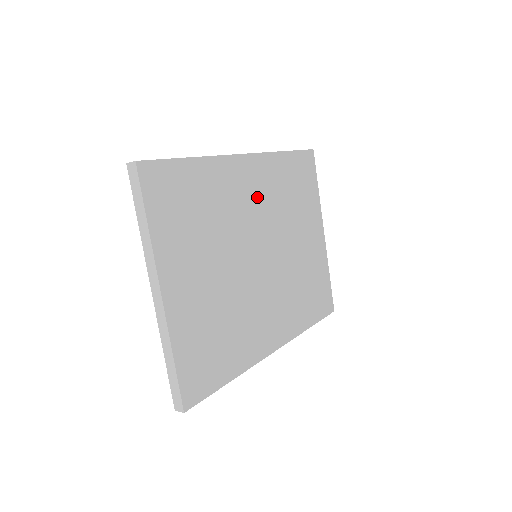
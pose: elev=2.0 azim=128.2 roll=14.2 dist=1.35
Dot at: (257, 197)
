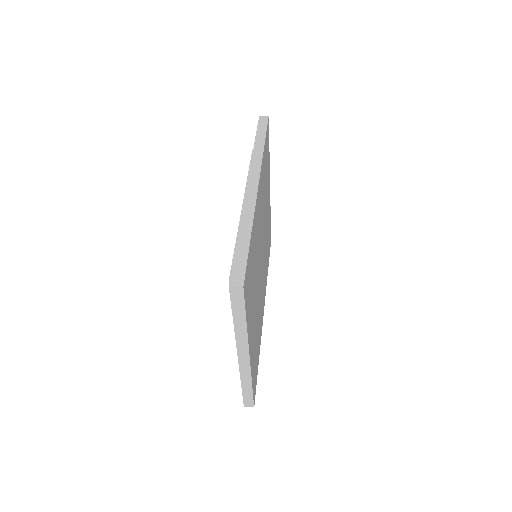
Dot at: occluded
